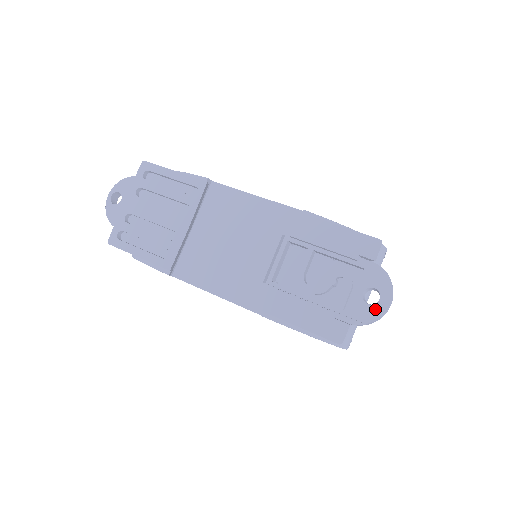
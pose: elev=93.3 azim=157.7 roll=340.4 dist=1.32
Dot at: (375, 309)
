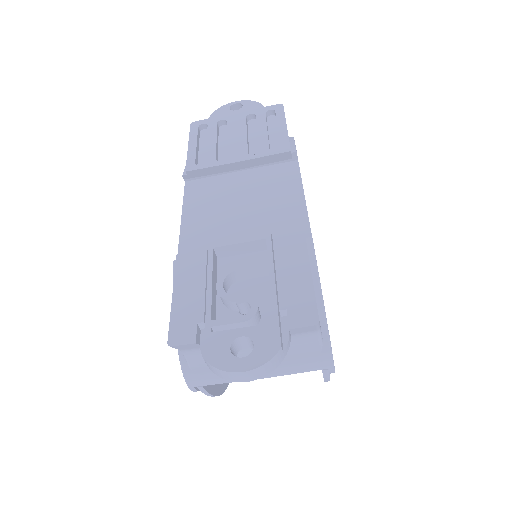
Dot at: (227, 359)
